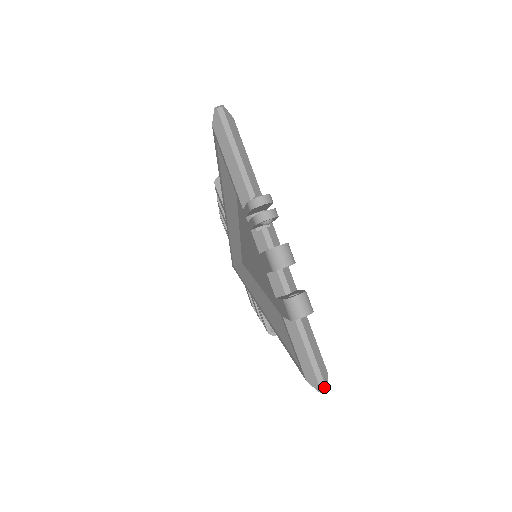
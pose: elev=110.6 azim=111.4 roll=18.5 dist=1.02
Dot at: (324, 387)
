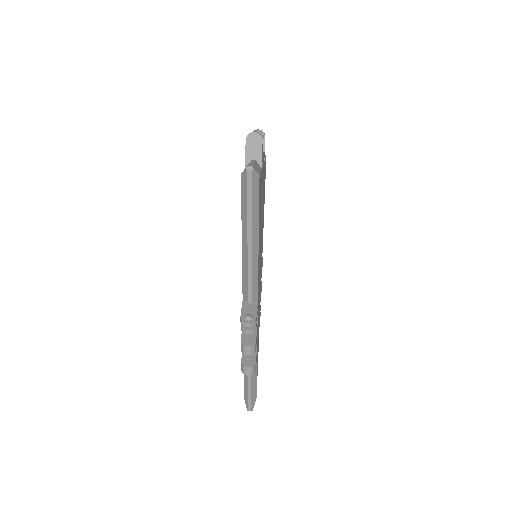
Dot at: (251, 166)
